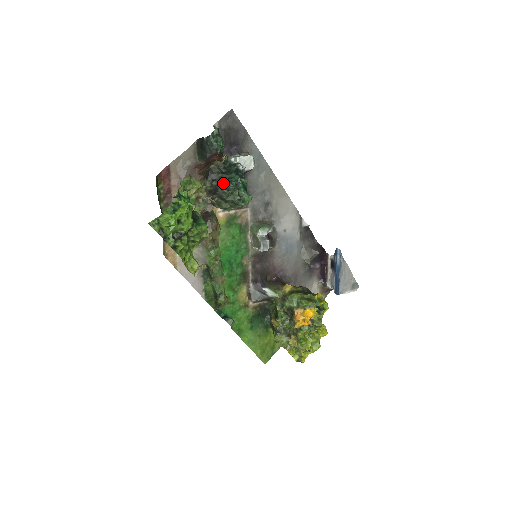
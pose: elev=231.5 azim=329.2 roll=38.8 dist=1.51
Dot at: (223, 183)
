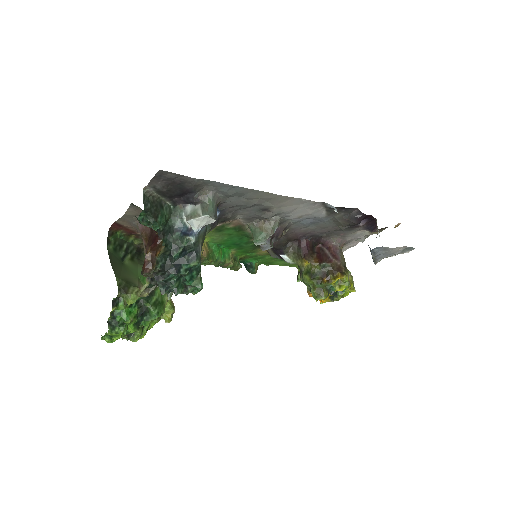
Dot at: (160, 289)
